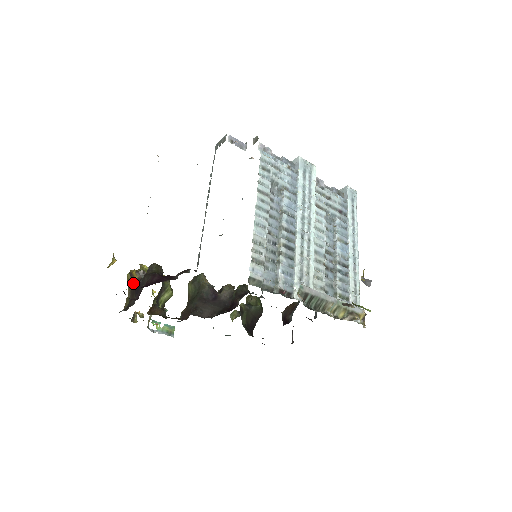
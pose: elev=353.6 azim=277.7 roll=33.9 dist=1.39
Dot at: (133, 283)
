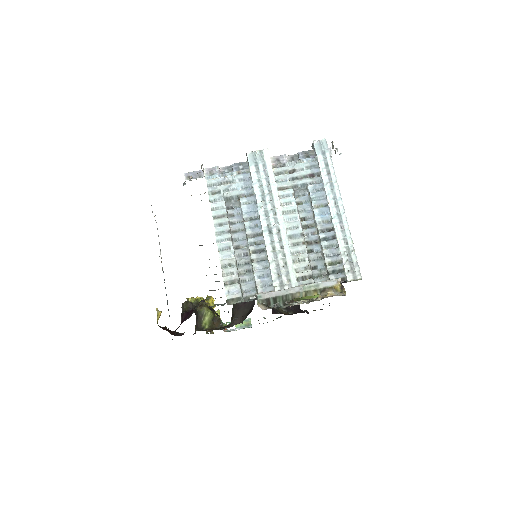
Dot at: occluded
